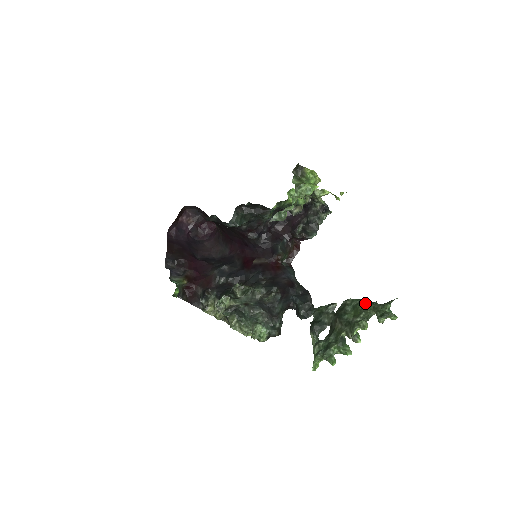
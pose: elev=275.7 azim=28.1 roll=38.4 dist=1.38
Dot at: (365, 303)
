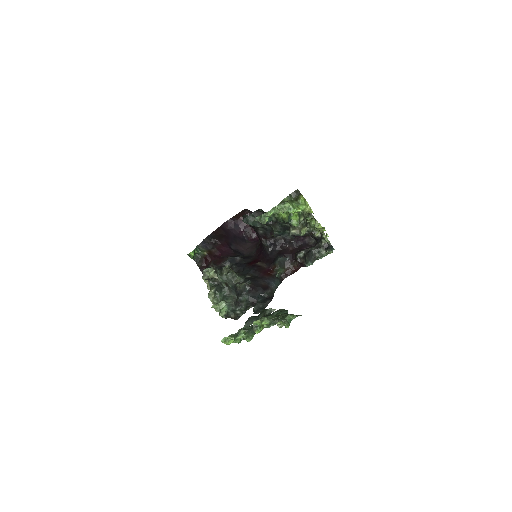
Dot at: (285, 313)
